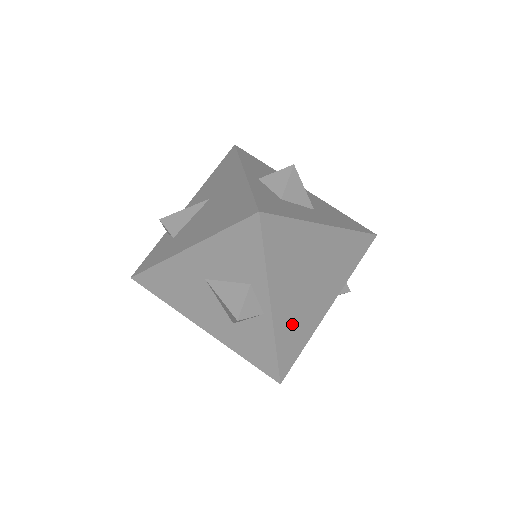
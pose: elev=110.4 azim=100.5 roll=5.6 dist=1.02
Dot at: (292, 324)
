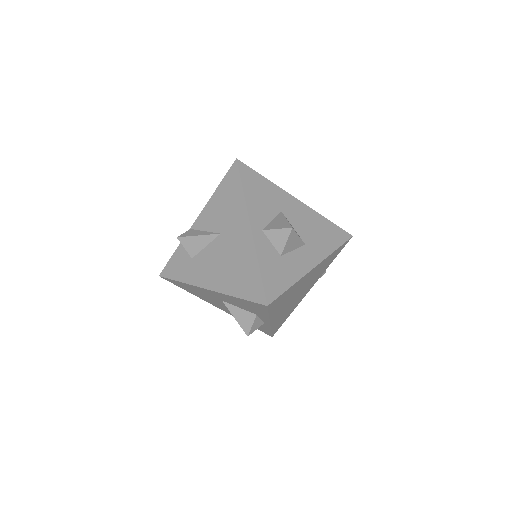
Dot at: (283, 316)
